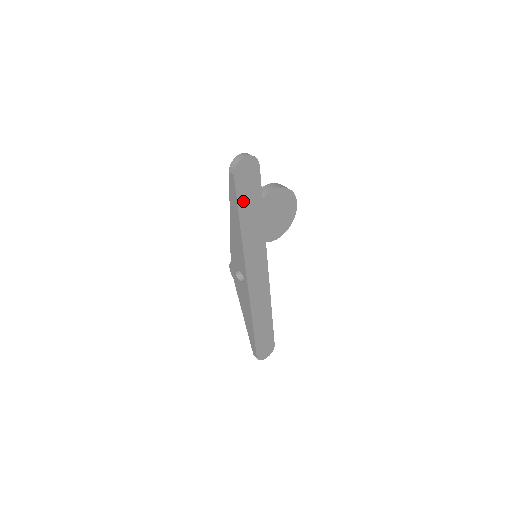
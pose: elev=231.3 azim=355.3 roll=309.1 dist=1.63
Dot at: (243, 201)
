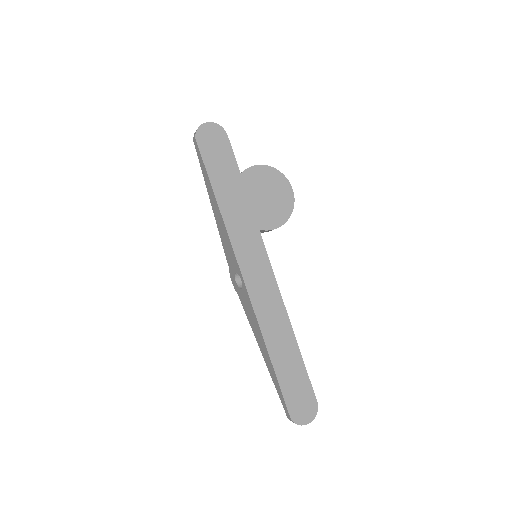
Dot at: (214, 171)
